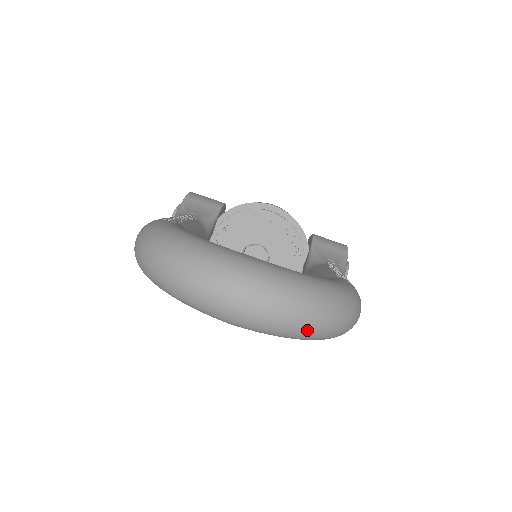
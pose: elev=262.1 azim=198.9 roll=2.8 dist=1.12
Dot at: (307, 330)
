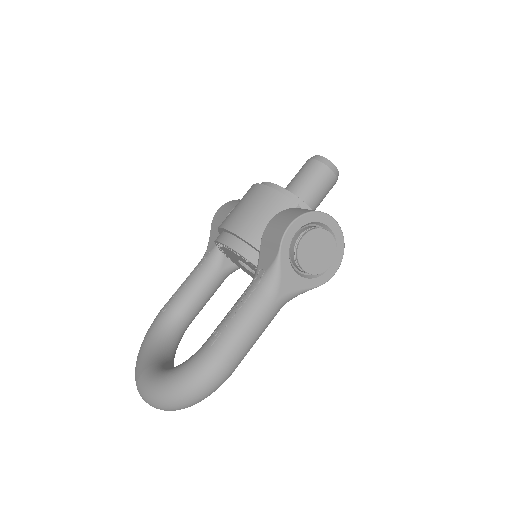
Dot at: occluded
